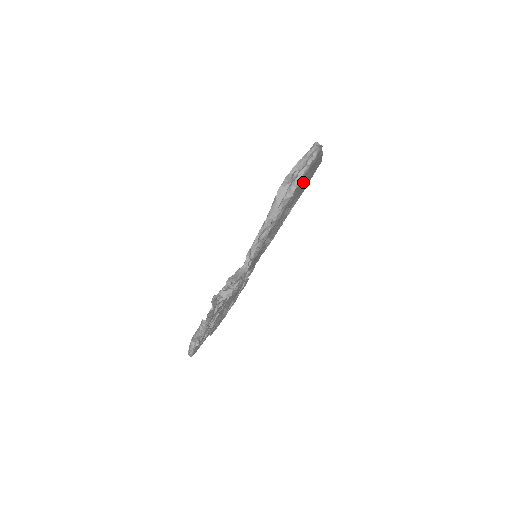
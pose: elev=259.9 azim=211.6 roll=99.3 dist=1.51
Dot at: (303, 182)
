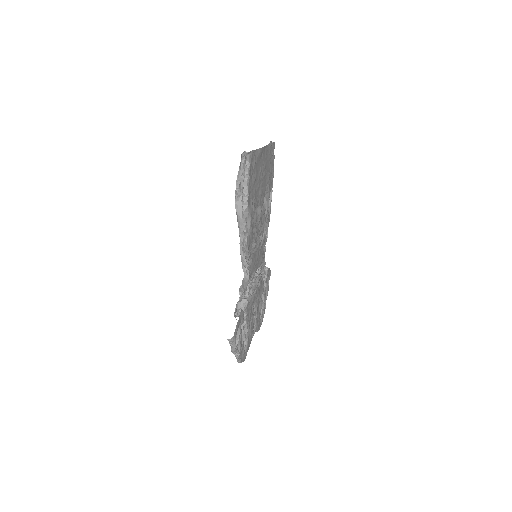
Dot at: (258, 181)
